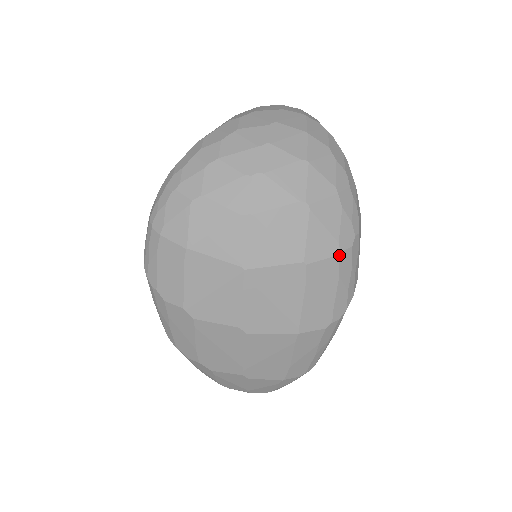
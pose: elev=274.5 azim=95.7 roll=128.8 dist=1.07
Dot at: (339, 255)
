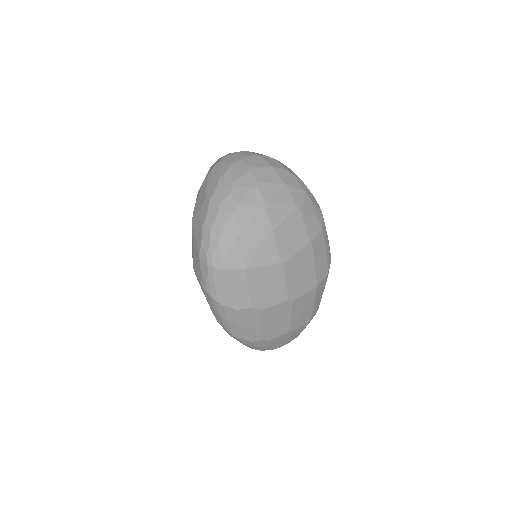
Dot at: (322, 229)
